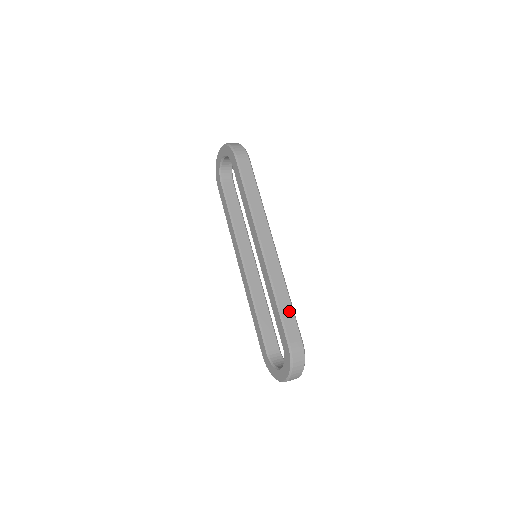
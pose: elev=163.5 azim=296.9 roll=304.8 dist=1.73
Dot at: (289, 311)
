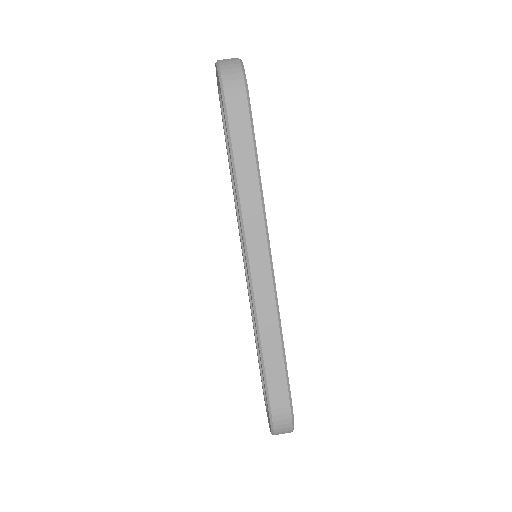
Dot at: (278, 365)
